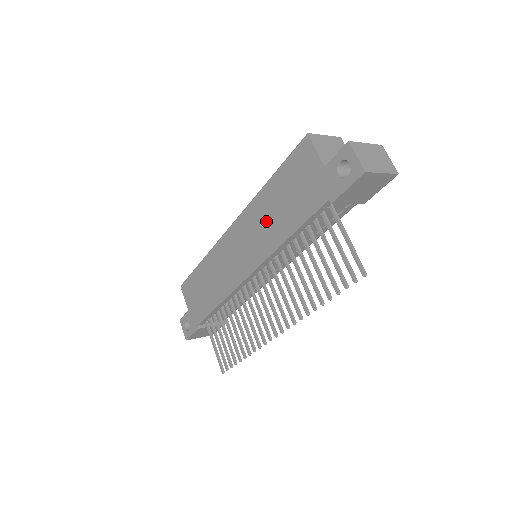
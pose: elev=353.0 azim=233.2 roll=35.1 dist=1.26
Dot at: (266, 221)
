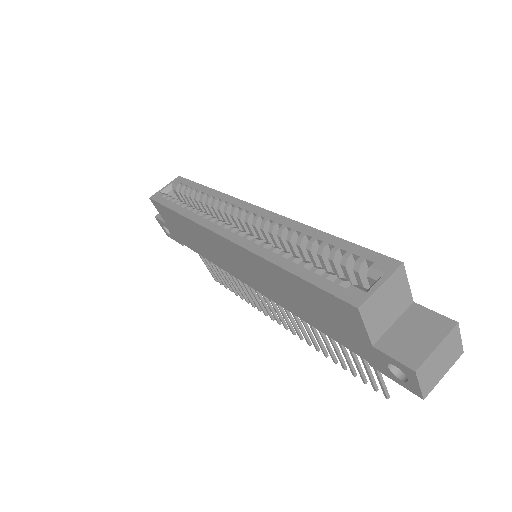
Dot at: (277, 287)
